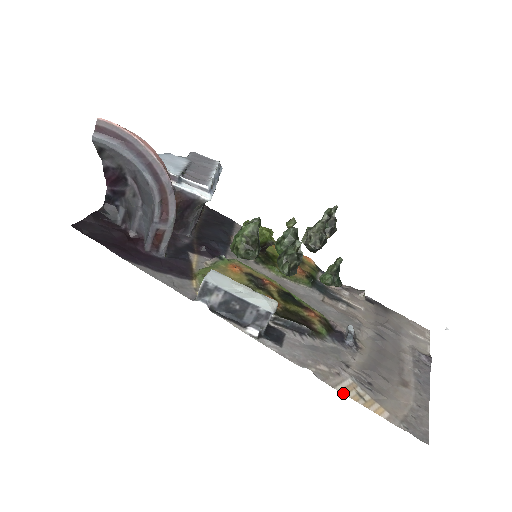
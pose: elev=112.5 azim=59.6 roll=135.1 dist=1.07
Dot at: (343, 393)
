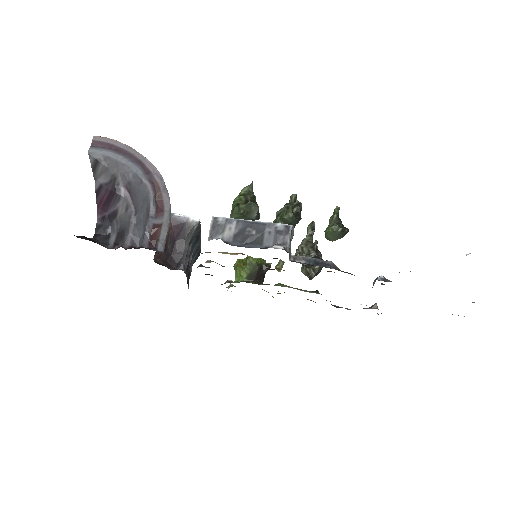
Dot at: occluded
